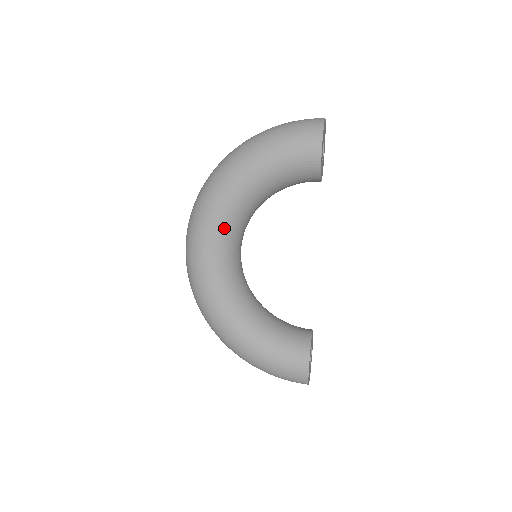
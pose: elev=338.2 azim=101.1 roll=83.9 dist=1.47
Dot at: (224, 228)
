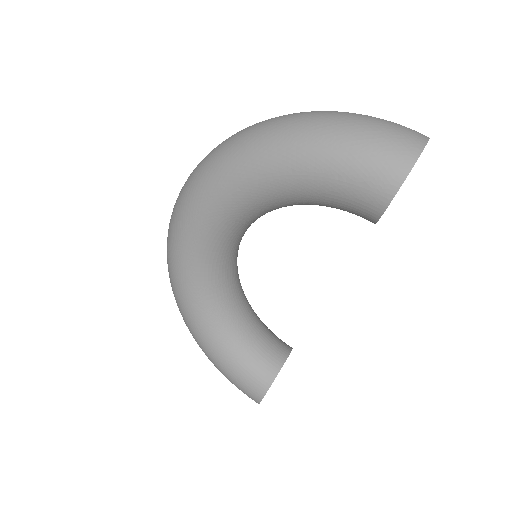
Dot at: (222, 220)
